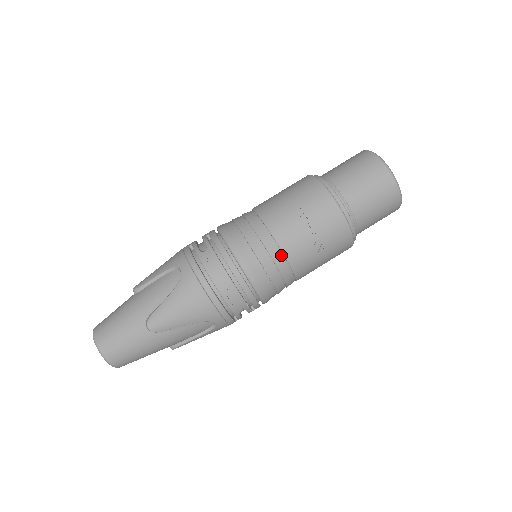
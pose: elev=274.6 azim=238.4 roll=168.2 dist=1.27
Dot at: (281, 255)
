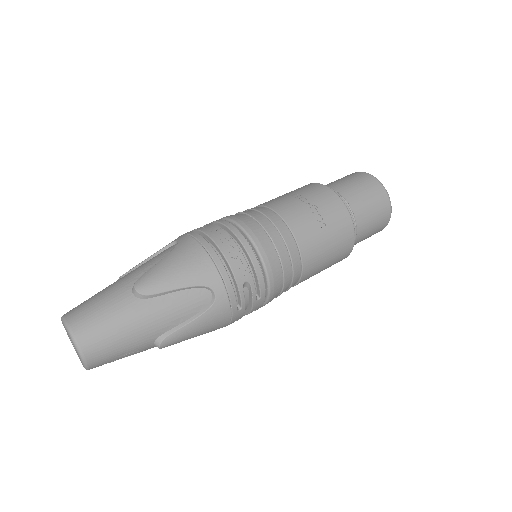
Dot at: (284, 225)
